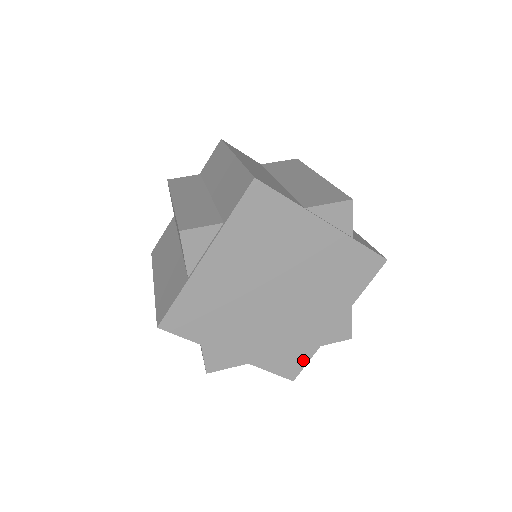
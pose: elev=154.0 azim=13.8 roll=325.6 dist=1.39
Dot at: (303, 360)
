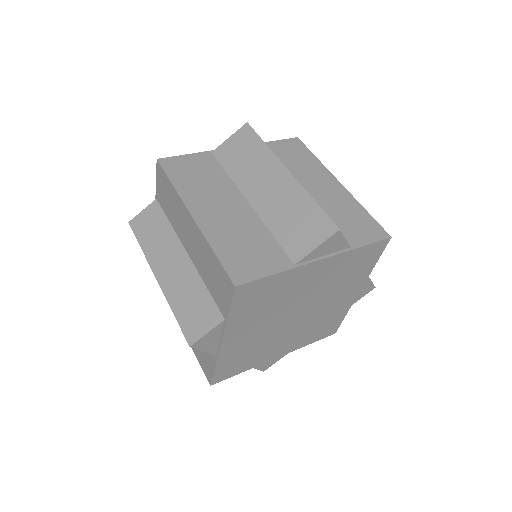
Dot at: (338, 322)
